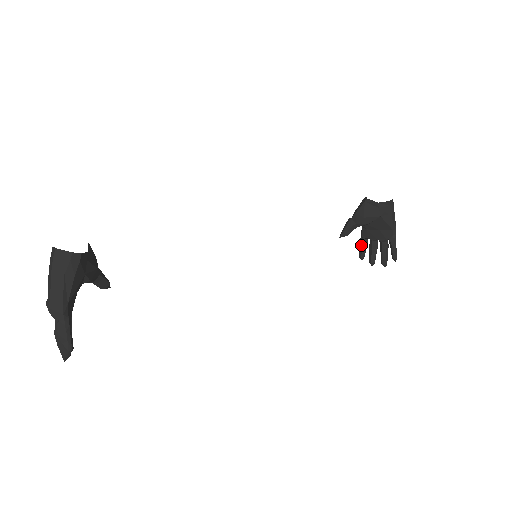
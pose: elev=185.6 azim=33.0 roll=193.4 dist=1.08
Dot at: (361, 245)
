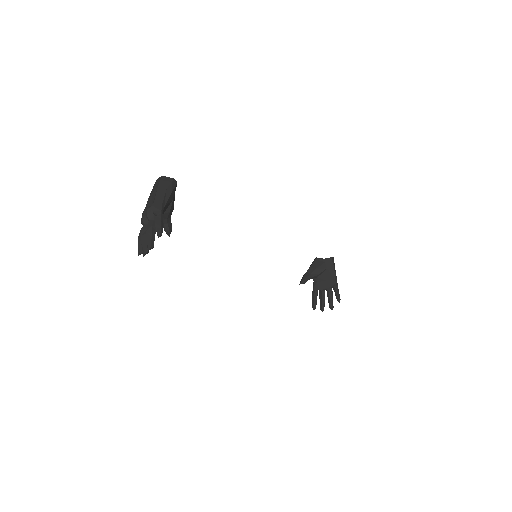
Dot at: (313, 296)
